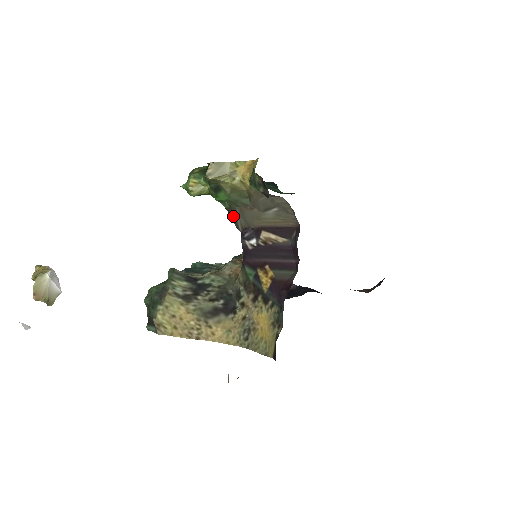
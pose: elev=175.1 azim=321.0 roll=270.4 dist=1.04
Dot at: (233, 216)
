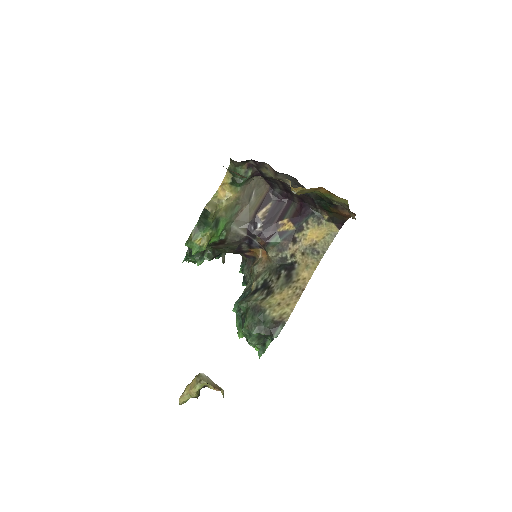
Dot at: (232, 236)
